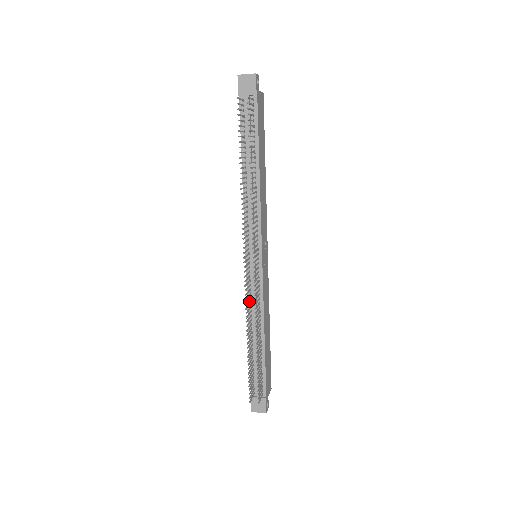
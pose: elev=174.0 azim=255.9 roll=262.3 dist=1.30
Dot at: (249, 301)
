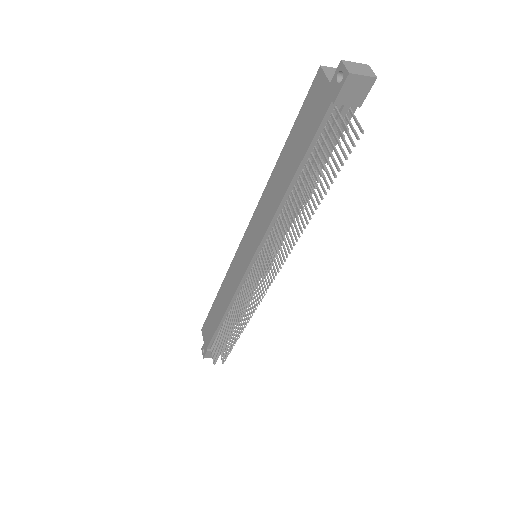
Dot at: (236, 295)
